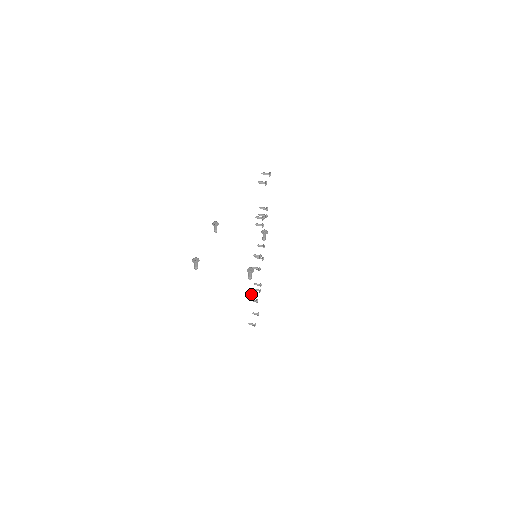
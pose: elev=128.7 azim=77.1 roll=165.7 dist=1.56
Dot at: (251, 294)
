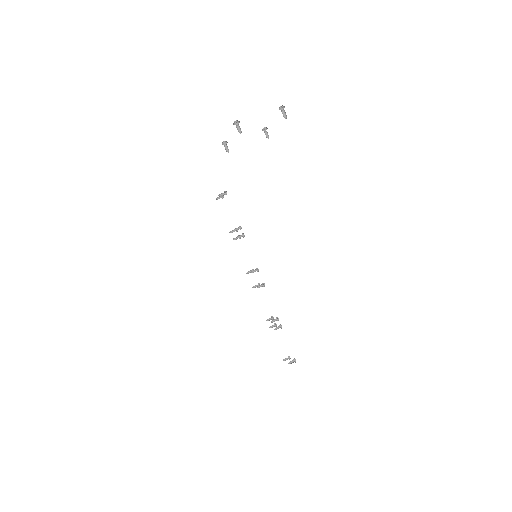
Dot at: (271, 322)
